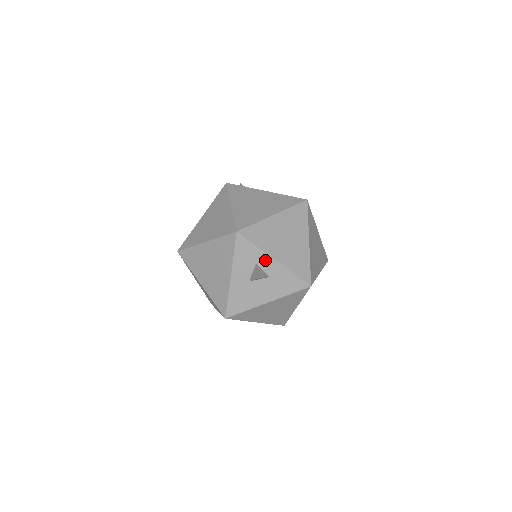
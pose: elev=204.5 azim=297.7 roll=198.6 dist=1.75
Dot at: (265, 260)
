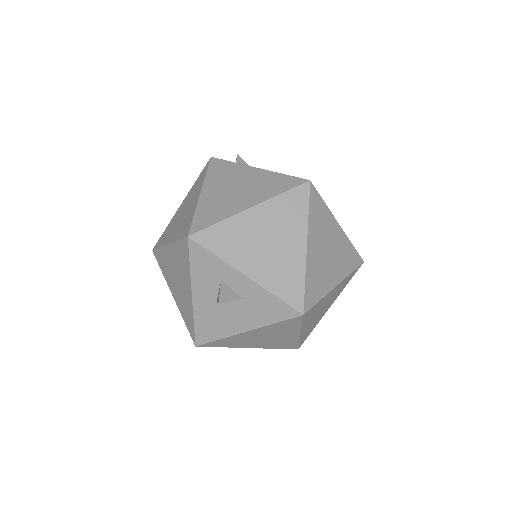
Dot at: (232, 276)
